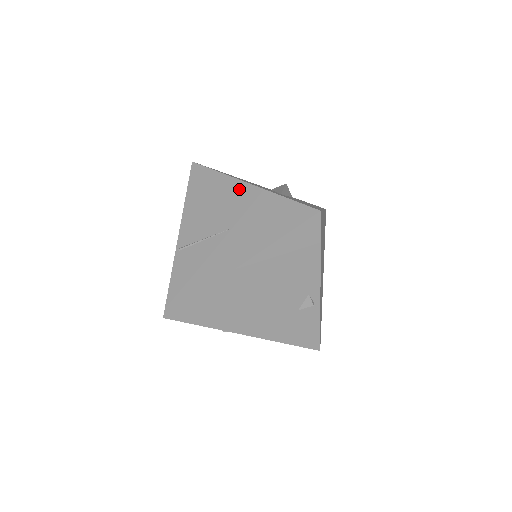
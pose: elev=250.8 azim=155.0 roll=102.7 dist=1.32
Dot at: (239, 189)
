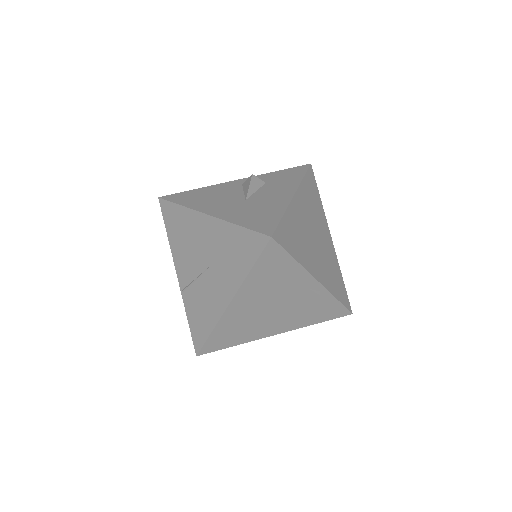
Dot at: (202, 222)
